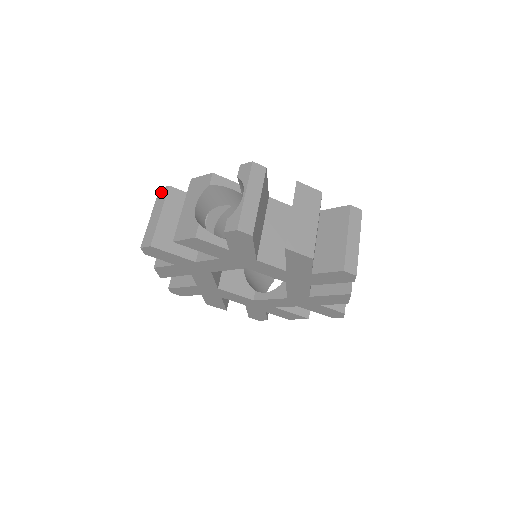
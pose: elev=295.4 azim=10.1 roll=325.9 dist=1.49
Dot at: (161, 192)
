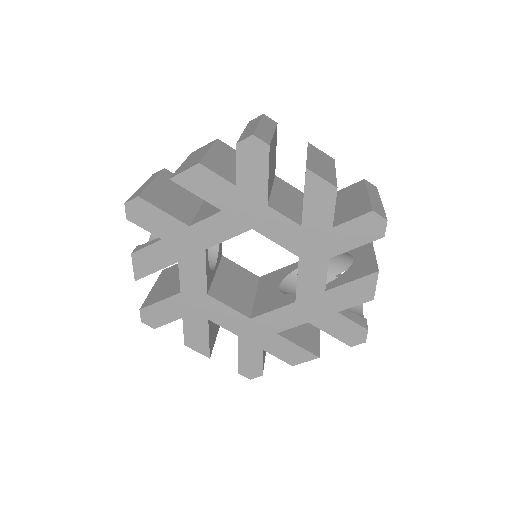
Dot at: occluded
